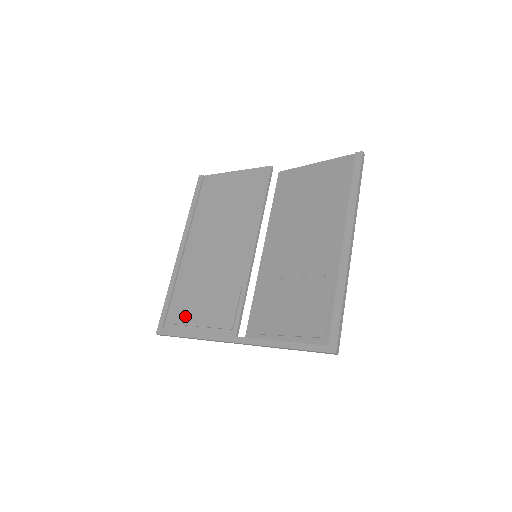
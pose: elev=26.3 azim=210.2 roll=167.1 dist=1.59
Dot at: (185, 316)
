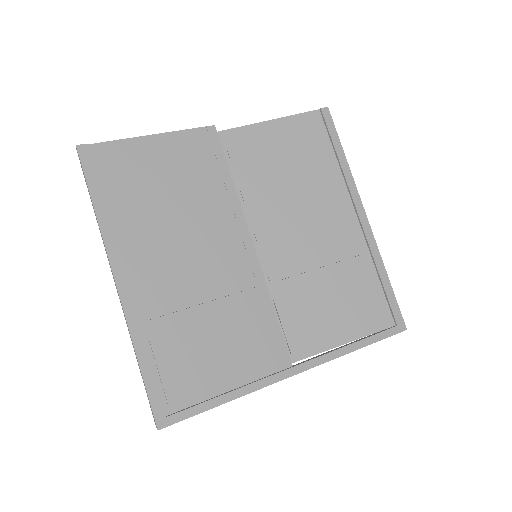
Dot at: (199, 378)
